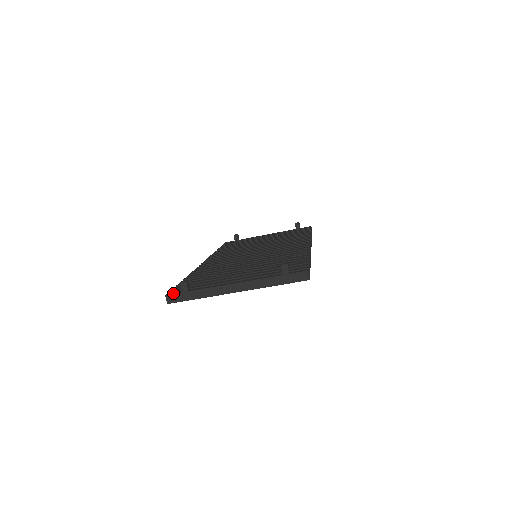
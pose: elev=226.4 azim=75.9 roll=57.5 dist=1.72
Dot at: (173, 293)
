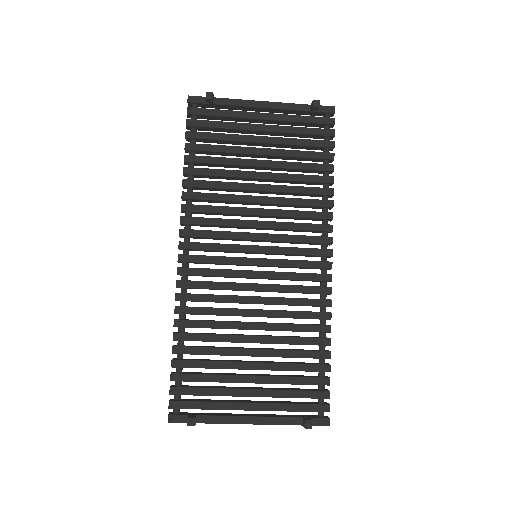
Dot at: (177, 421)
